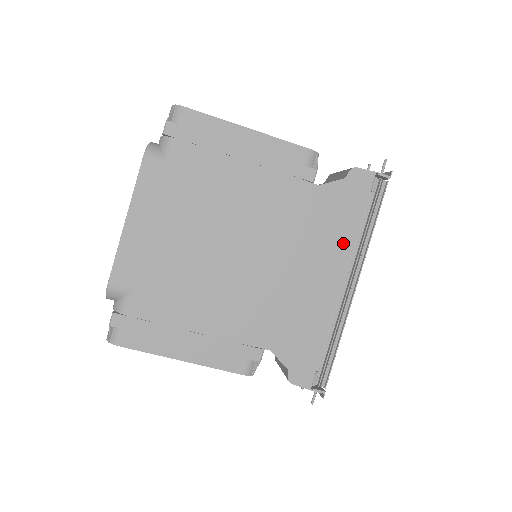
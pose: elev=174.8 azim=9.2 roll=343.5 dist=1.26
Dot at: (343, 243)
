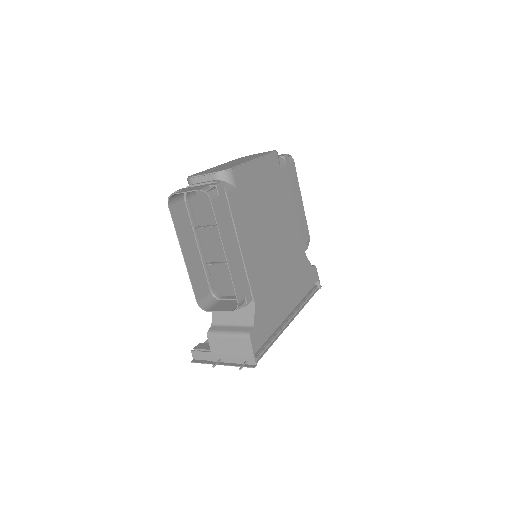
Dot at: (300, 292)
